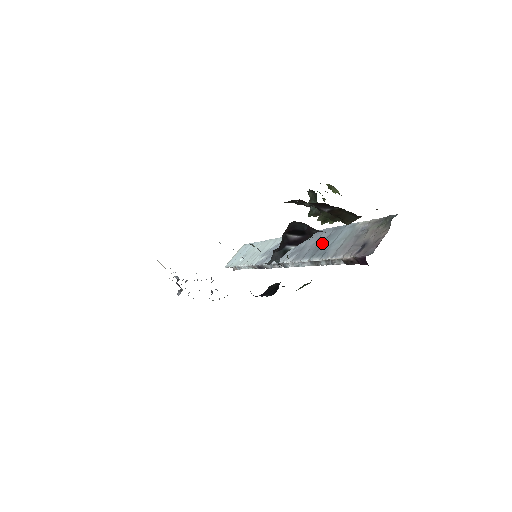
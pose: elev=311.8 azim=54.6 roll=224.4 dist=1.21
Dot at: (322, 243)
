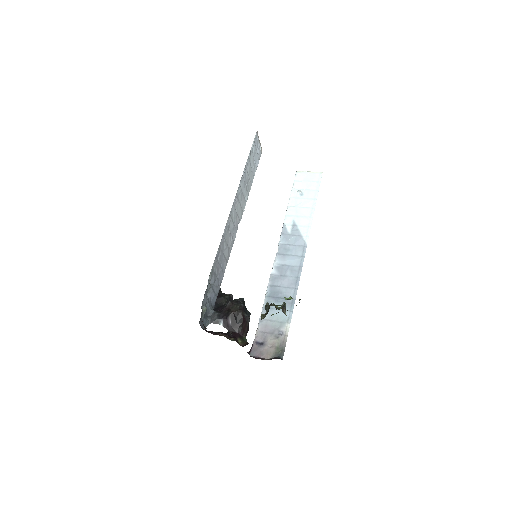
Dot at: (280, 297)
